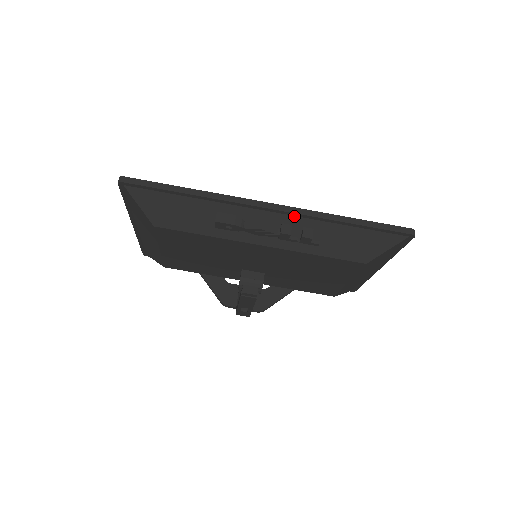
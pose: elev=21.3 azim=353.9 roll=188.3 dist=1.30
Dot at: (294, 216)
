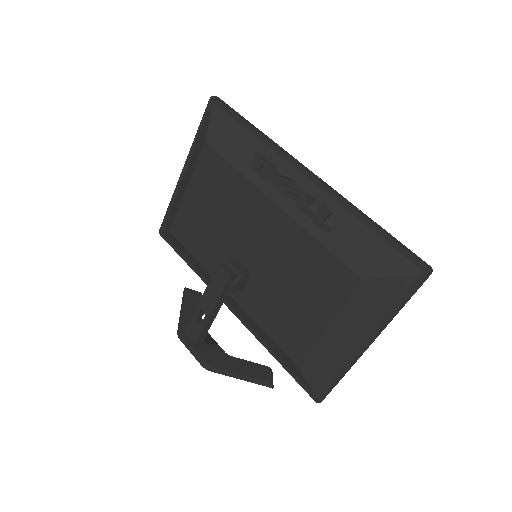
Dot at: (324, 191)
